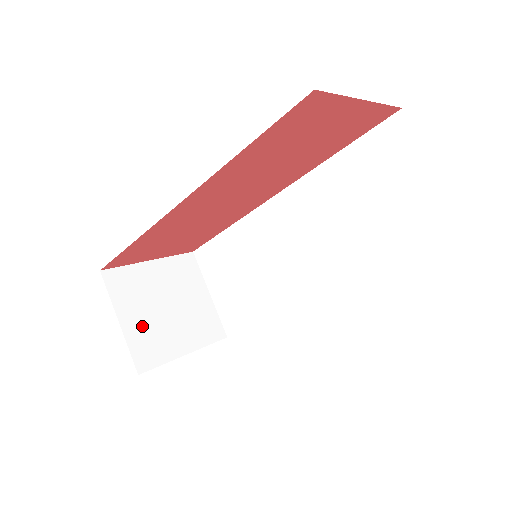
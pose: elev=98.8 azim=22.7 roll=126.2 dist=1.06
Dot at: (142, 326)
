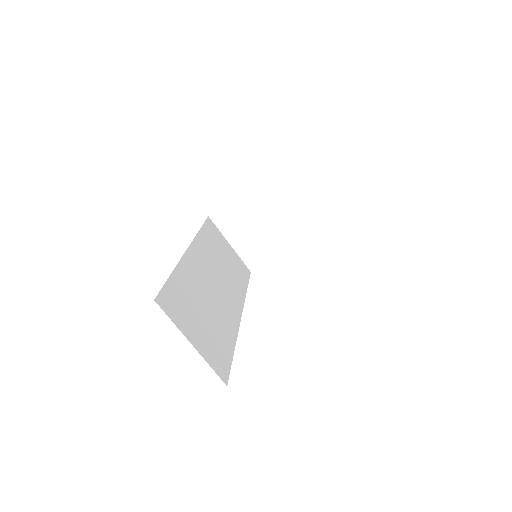
Dot at: (246, 242)
